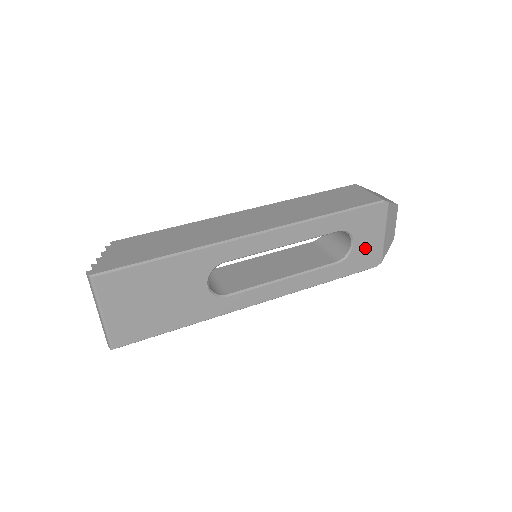
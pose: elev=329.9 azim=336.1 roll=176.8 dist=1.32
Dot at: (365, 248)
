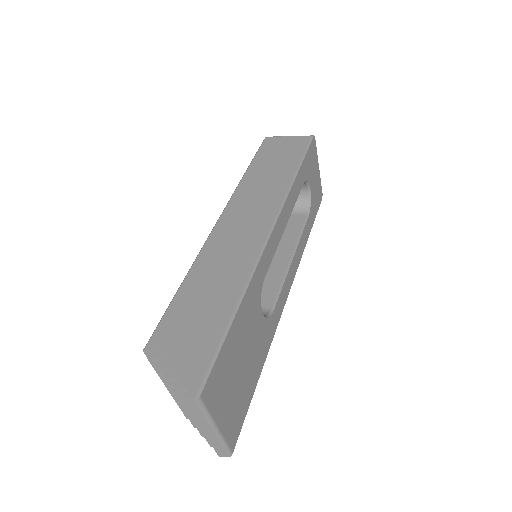
Dot at: (315, 189)
